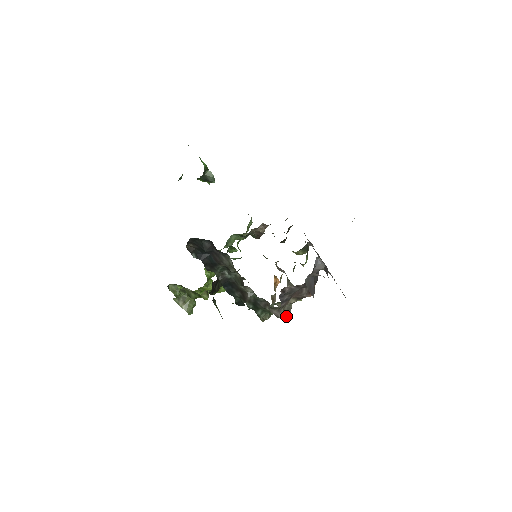
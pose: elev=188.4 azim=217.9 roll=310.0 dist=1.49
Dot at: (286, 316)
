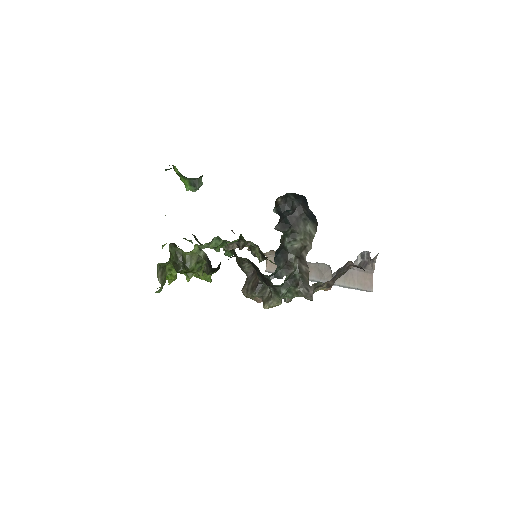
Dot at: occluded
